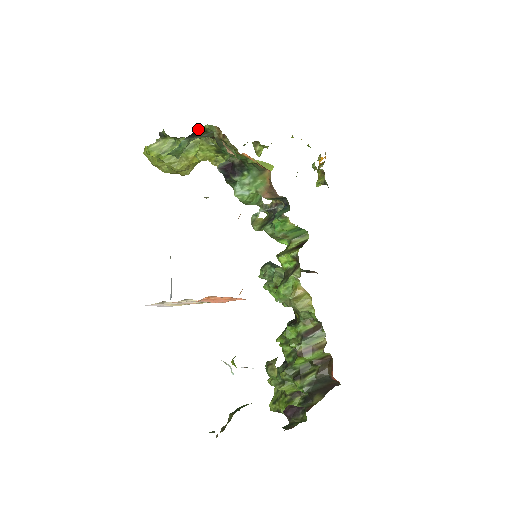
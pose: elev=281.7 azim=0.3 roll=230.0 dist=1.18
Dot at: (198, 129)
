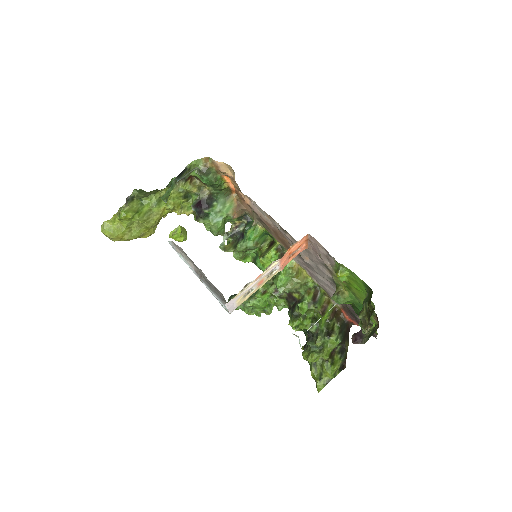
Dot at: (185, 167)
